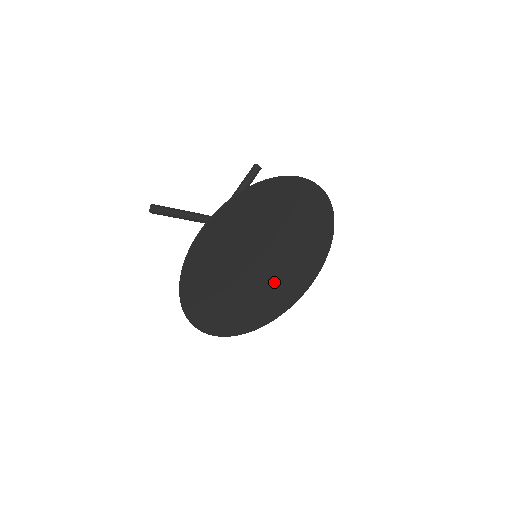
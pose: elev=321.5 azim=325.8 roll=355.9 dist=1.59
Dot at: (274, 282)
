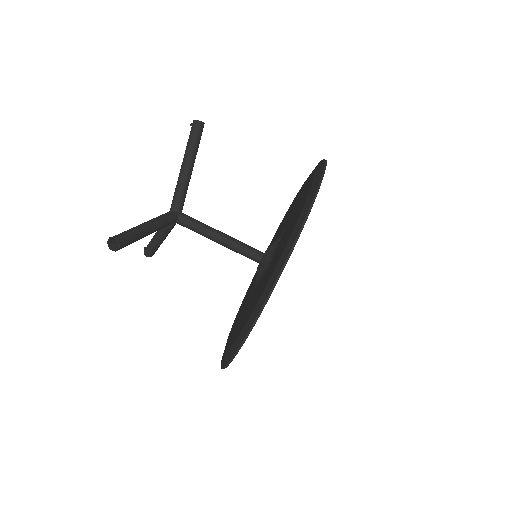
Dot at: occluded
